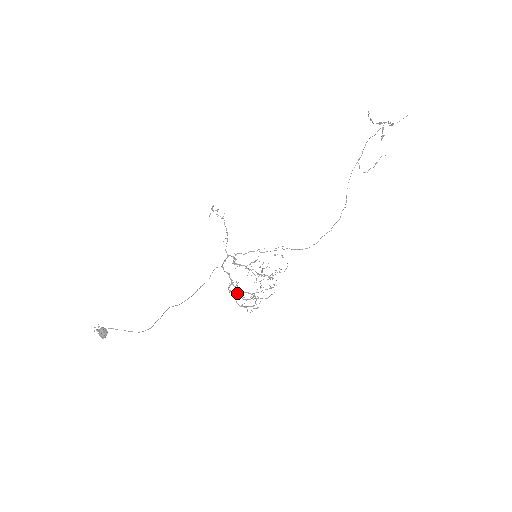
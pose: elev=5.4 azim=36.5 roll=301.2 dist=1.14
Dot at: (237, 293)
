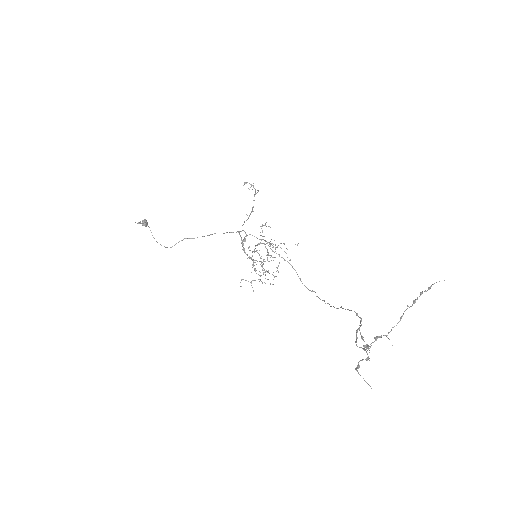
Dot at: (263, 236)
